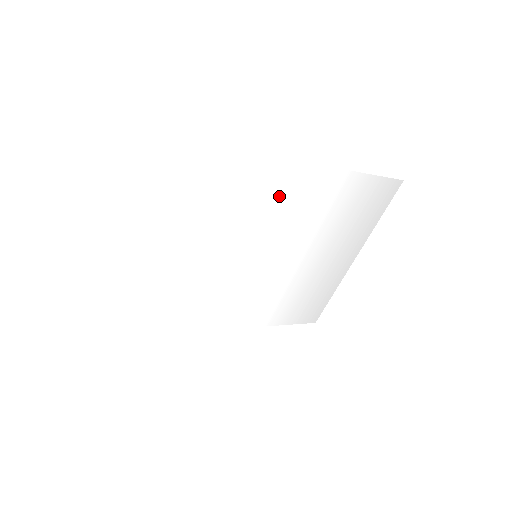
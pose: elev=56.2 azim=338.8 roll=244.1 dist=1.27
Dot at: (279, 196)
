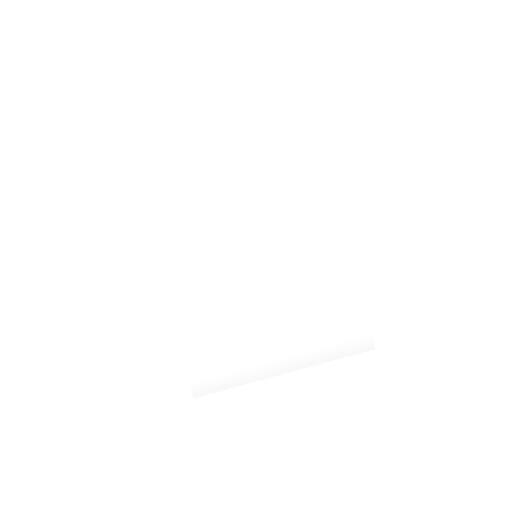
Dot at: (312, 238)
